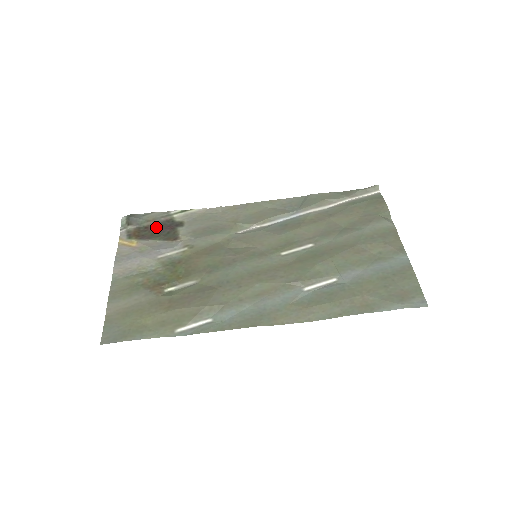
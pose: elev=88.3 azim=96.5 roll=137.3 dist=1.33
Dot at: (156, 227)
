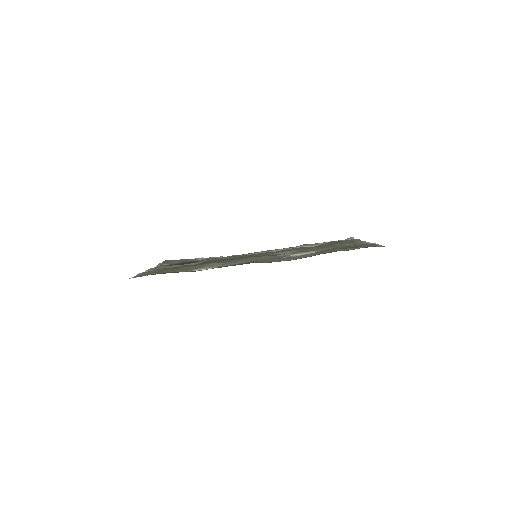
Dot at: (184, 263)
